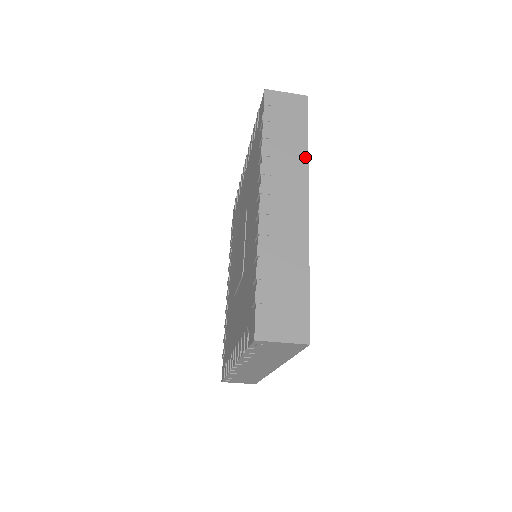
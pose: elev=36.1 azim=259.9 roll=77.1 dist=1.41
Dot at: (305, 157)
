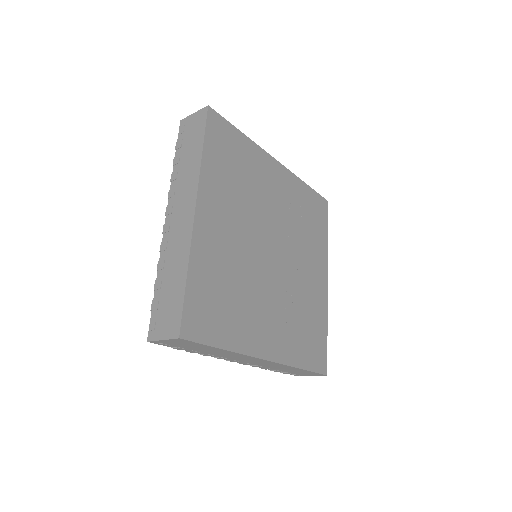
Dot at: (198, 166)
